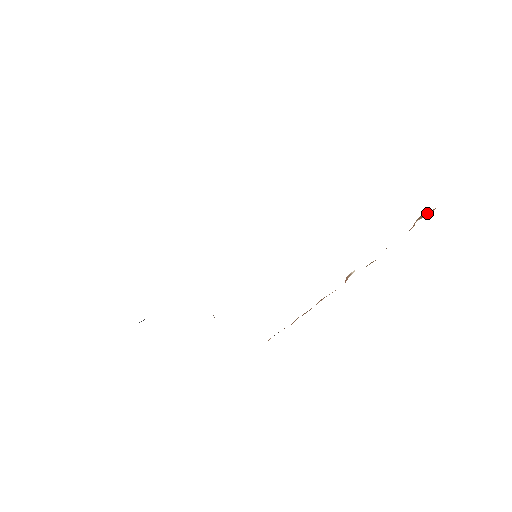
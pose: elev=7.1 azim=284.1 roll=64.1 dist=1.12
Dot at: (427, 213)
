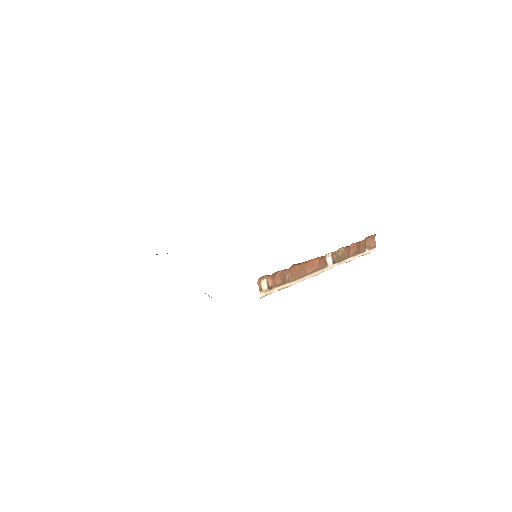
Dot at: (371, 241)
